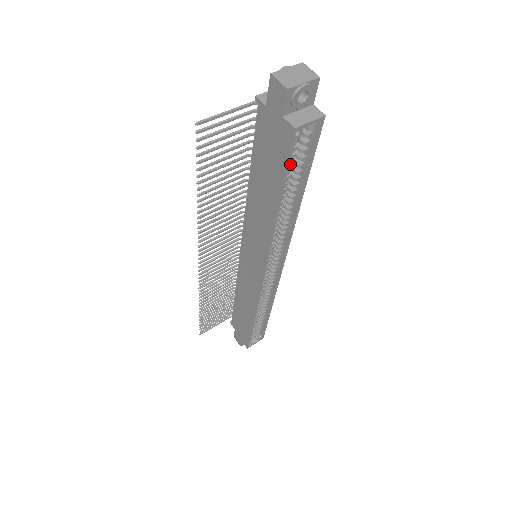
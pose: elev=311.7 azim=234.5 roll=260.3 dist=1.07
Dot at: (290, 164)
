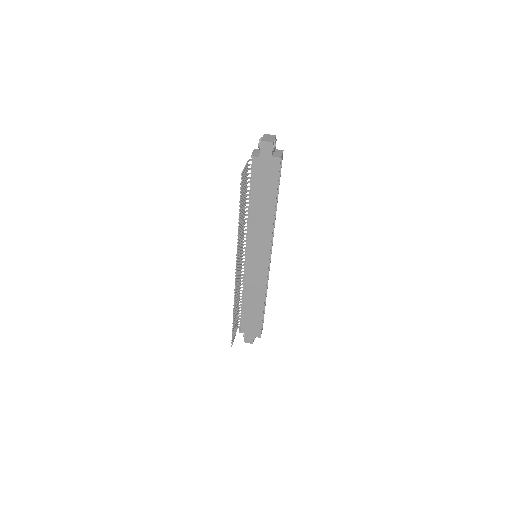
Dot at: (277, 179)
